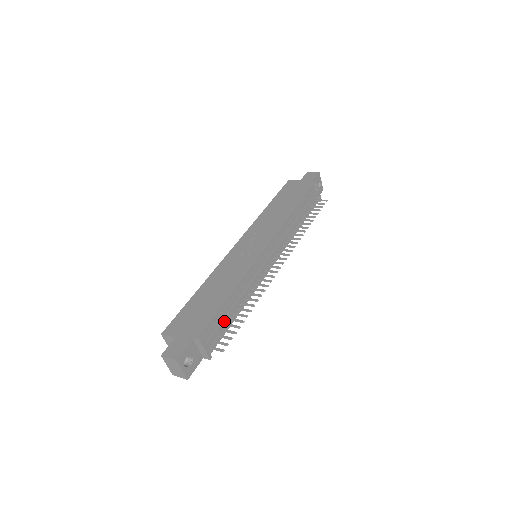
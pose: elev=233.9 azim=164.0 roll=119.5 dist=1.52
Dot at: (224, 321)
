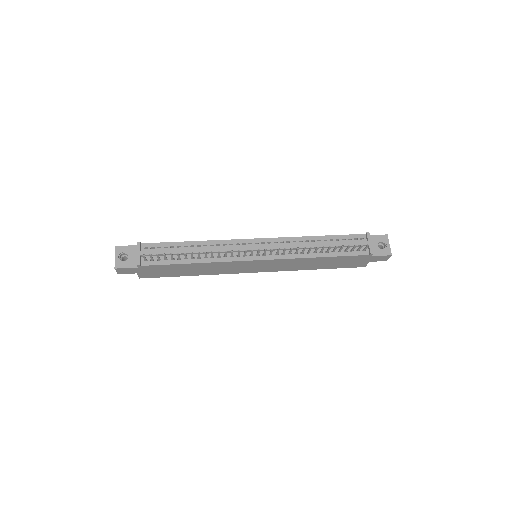
Dot at: (169, 250)
